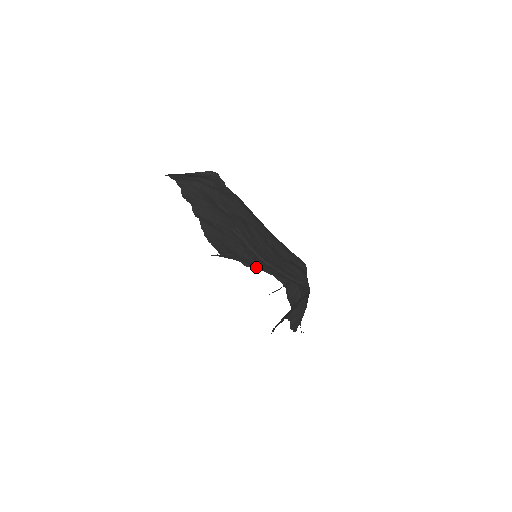
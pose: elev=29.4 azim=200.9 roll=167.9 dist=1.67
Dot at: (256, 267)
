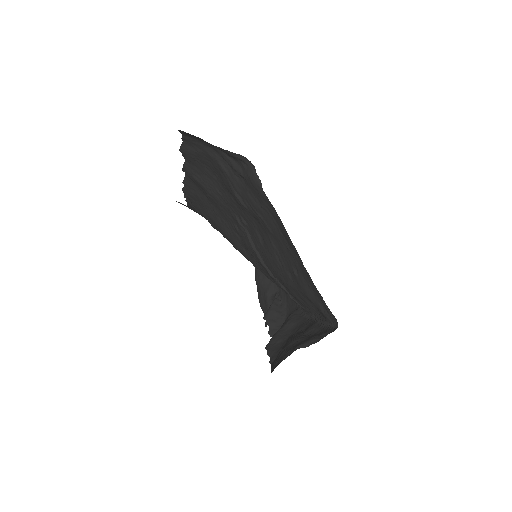
Dot at: occluded
